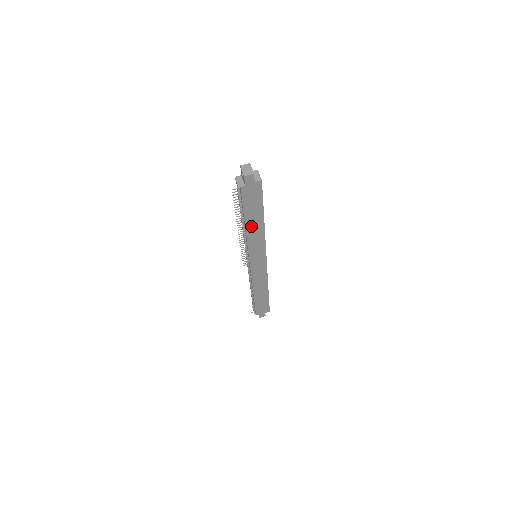
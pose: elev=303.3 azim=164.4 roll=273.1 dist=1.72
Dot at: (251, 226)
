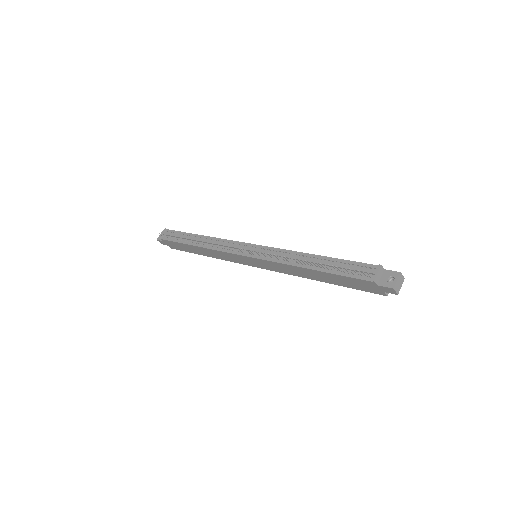
Dot at: (309, 272)
